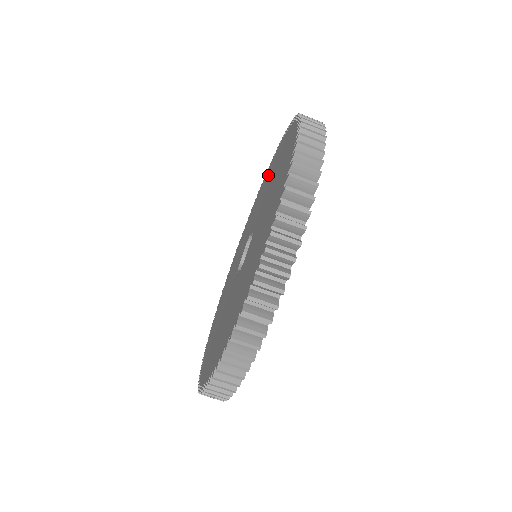
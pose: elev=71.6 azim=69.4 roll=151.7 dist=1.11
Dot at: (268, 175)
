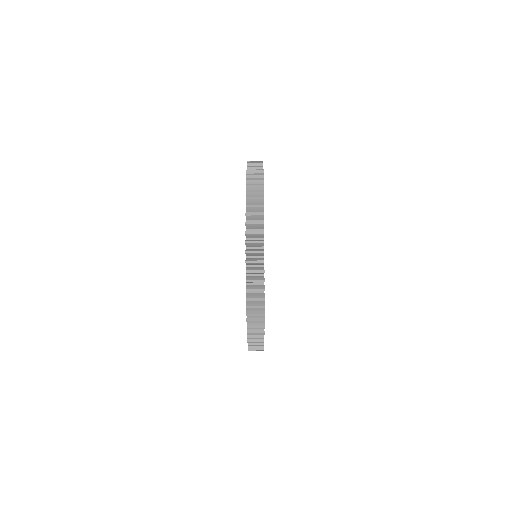
Dot at: occluded
